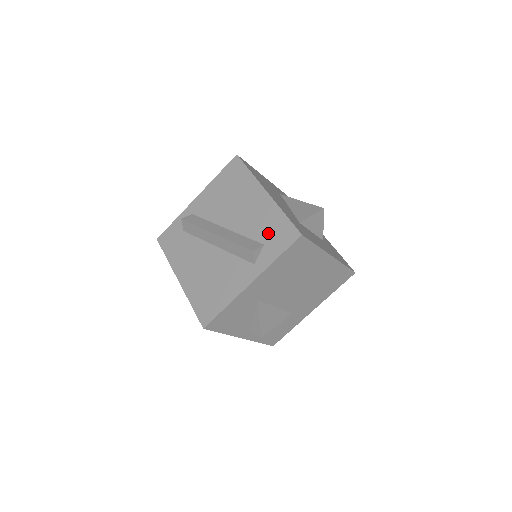
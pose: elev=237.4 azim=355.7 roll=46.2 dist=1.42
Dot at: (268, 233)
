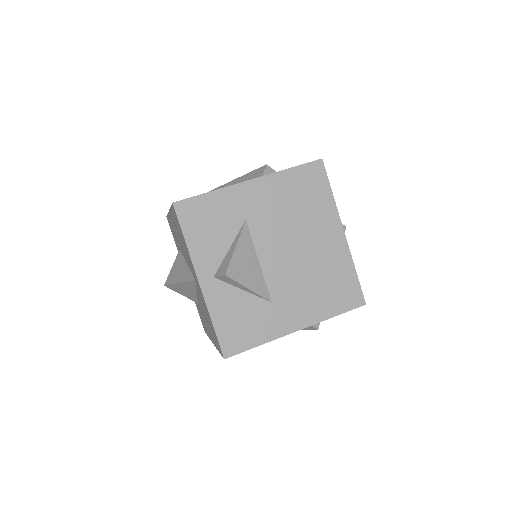
Dot at: occluded
